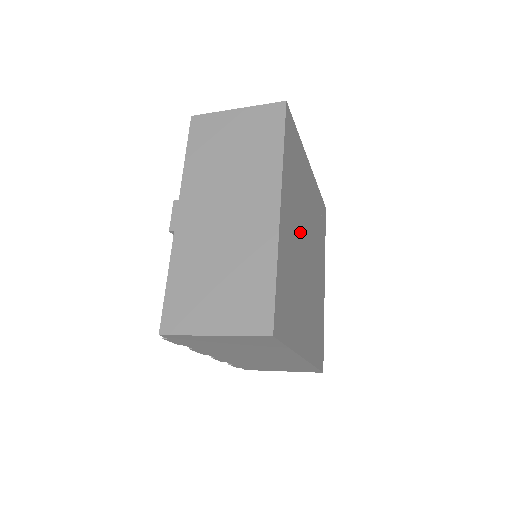
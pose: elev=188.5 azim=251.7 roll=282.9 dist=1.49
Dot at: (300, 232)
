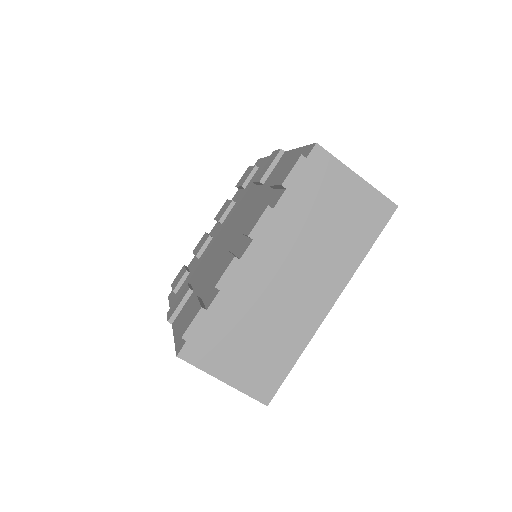
Dot at: occluded
